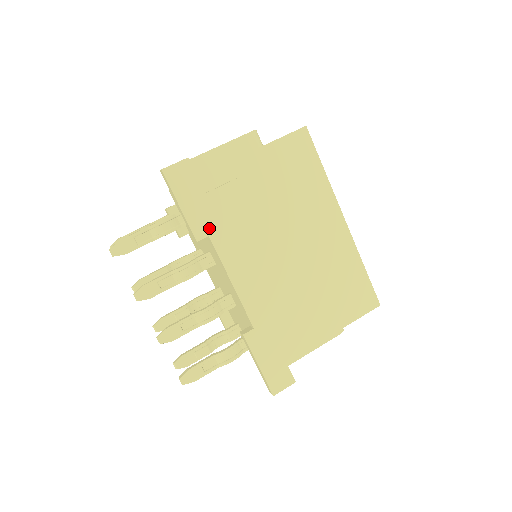
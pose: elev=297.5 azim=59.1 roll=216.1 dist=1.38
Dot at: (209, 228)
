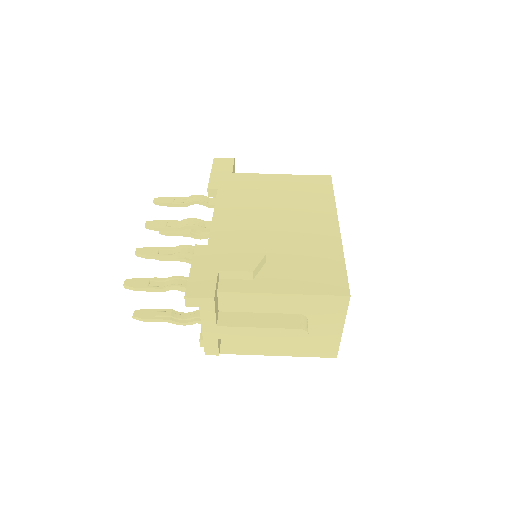
Dot at: (221, 186)
